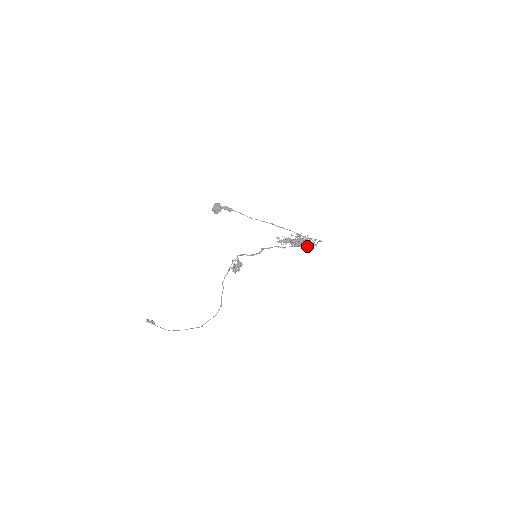
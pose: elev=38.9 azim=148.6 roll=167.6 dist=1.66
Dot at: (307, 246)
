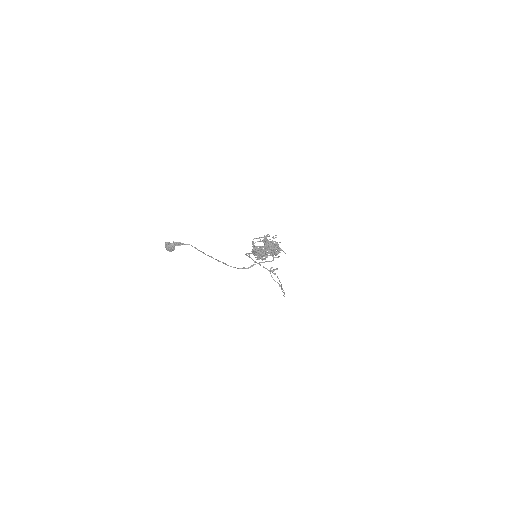
Dot at: (275, 255)
